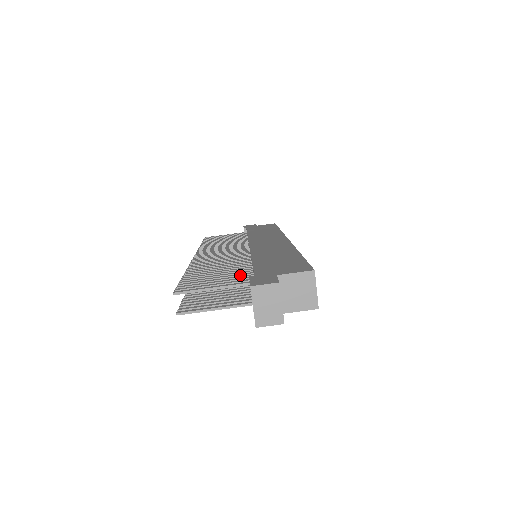
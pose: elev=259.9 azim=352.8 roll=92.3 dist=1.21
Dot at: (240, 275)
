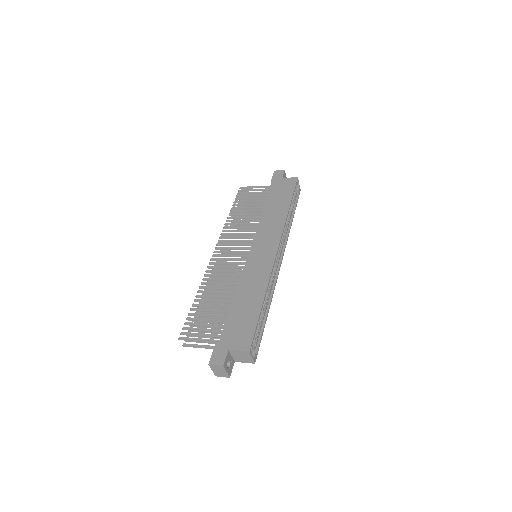
Dot at: (220, 322)
